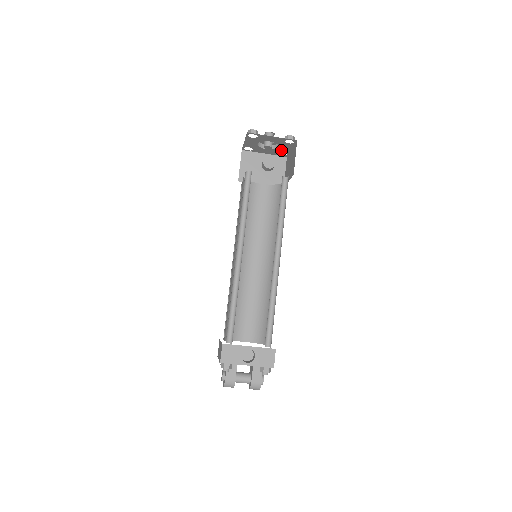
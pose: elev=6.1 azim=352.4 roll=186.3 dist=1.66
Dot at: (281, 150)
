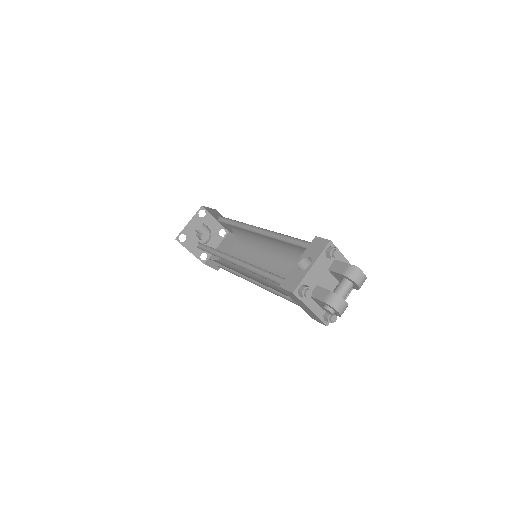
Dot at: (215, 230)
